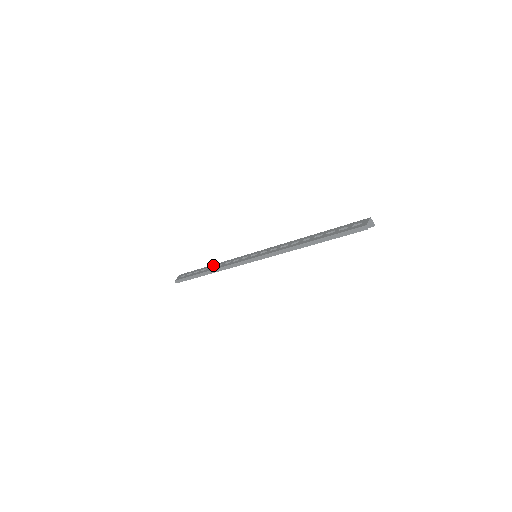
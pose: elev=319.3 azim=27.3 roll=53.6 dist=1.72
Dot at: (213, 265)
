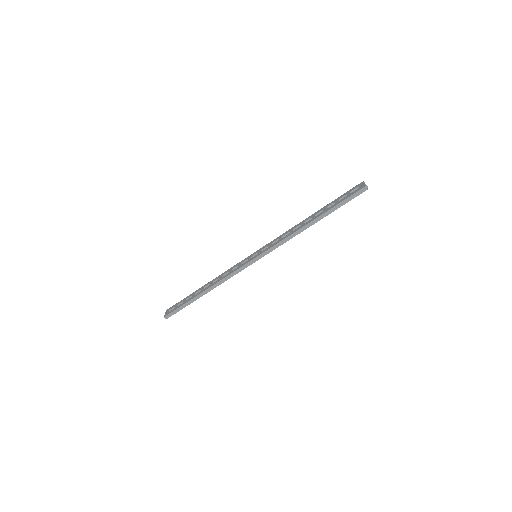
Dot at: (207, 284)
